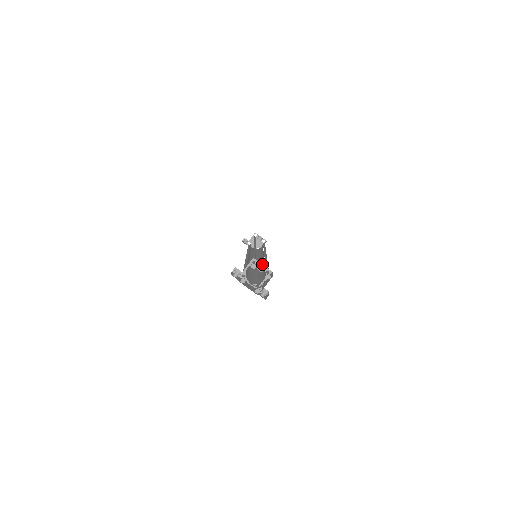
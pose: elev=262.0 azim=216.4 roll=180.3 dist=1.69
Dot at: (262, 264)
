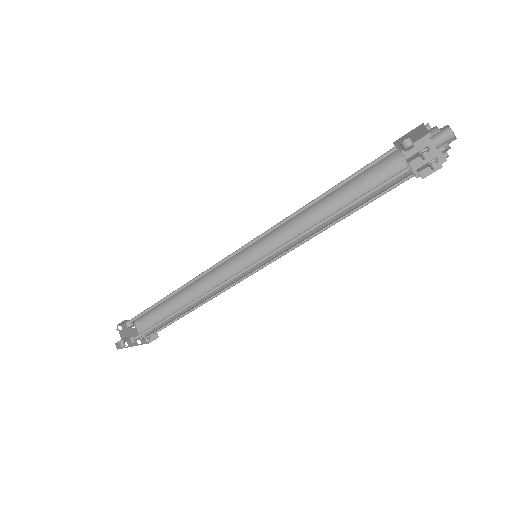
Dot at: (293, 236)
